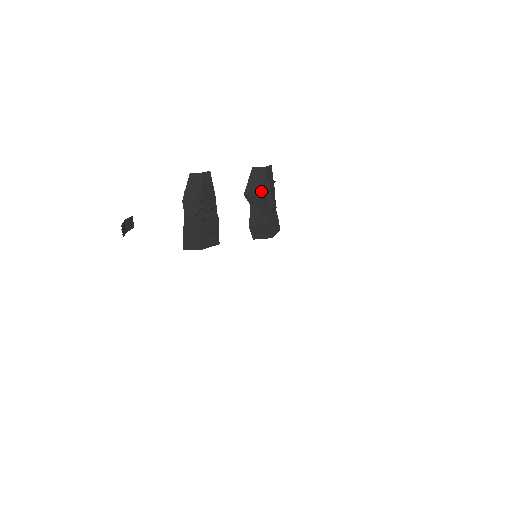
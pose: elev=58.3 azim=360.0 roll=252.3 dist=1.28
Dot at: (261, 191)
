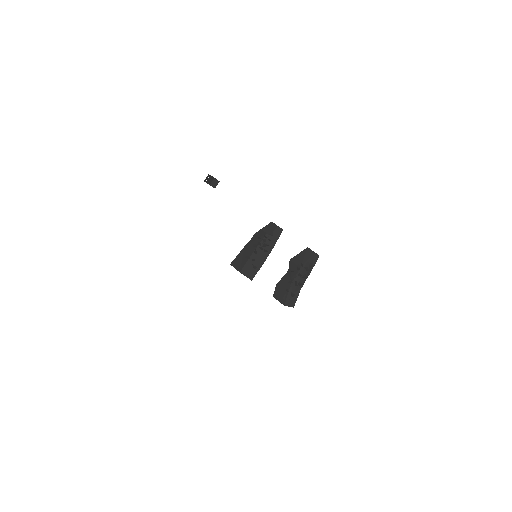
Dot at: (301, 264)
